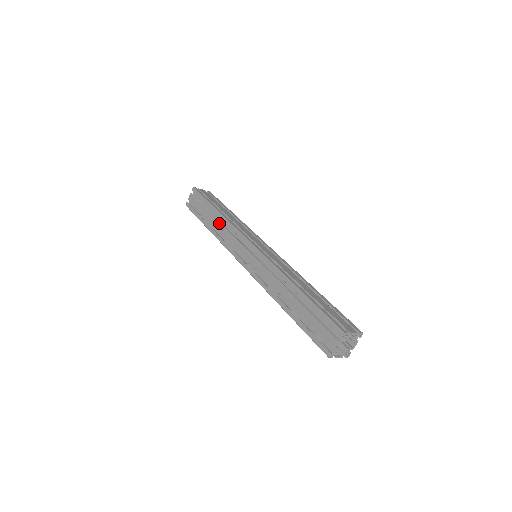
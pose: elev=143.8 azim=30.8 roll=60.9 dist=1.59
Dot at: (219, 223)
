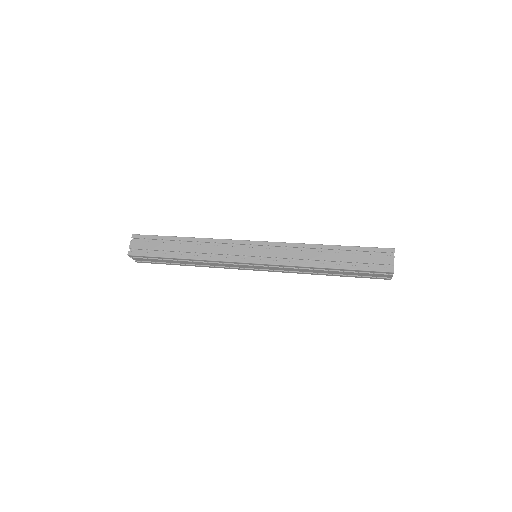
Dot at: (197, 246)
